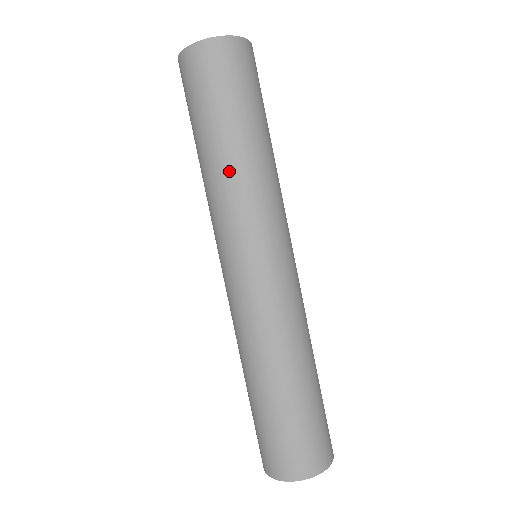
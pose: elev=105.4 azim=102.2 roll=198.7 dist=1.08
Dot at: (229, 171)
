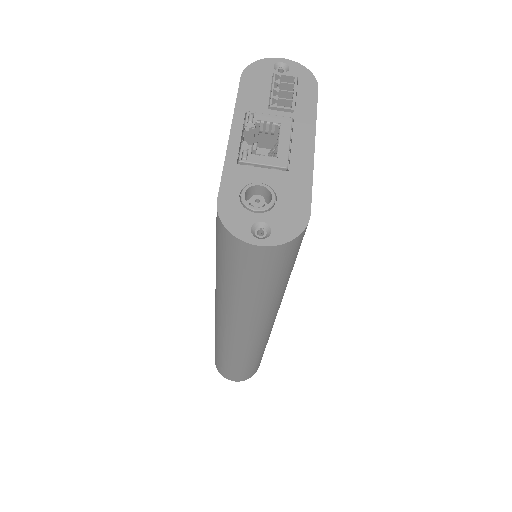
Dot at: (237, 305)
